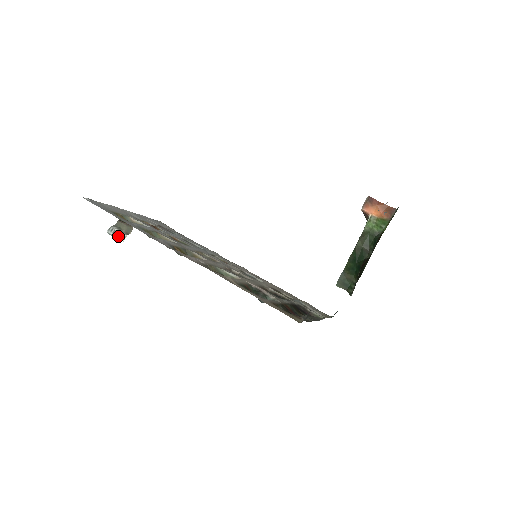
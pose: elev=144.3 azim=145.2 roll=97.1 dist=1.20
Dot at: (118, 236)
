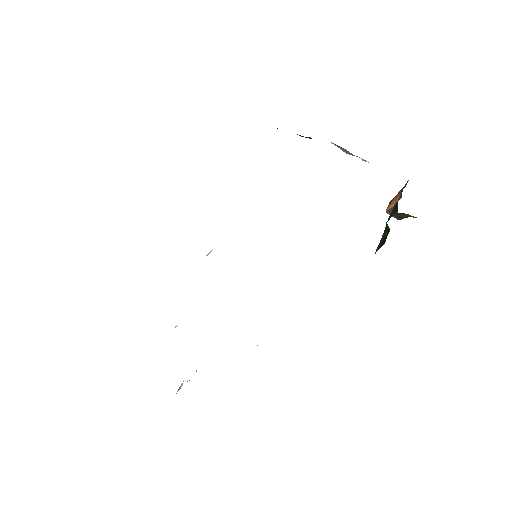
Dot at: (181, 385)
